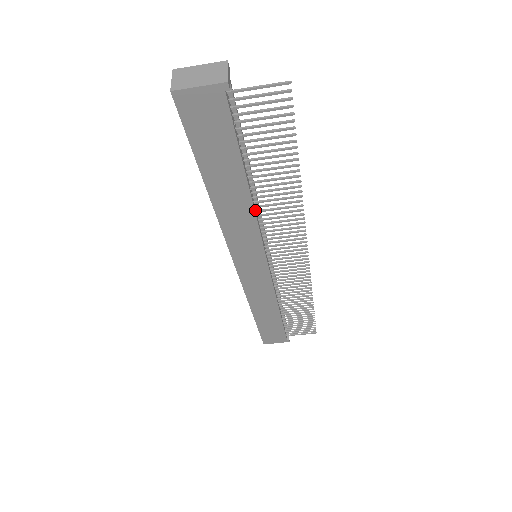
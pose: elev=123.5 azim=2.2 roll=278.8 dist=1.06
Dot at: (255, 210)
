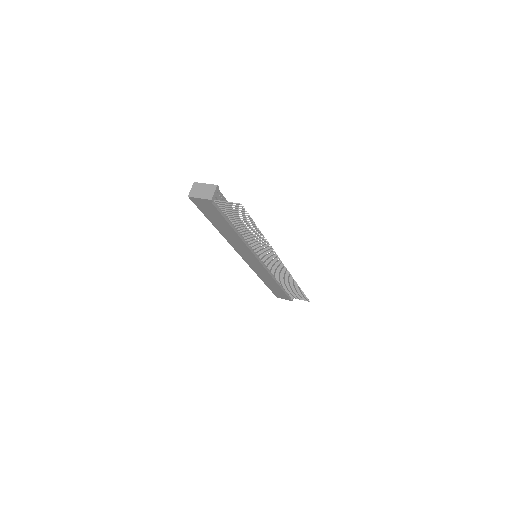
Dot at: (245, 240)
